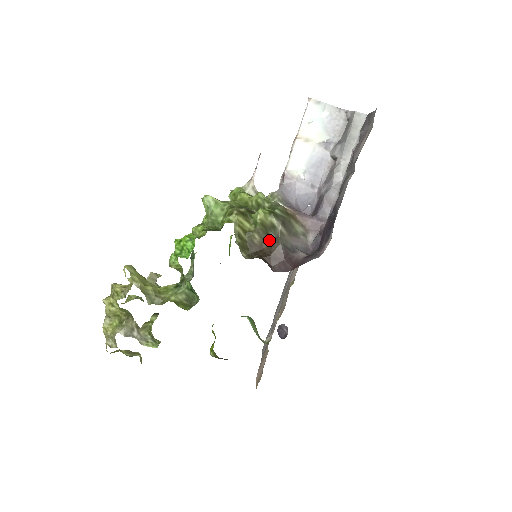
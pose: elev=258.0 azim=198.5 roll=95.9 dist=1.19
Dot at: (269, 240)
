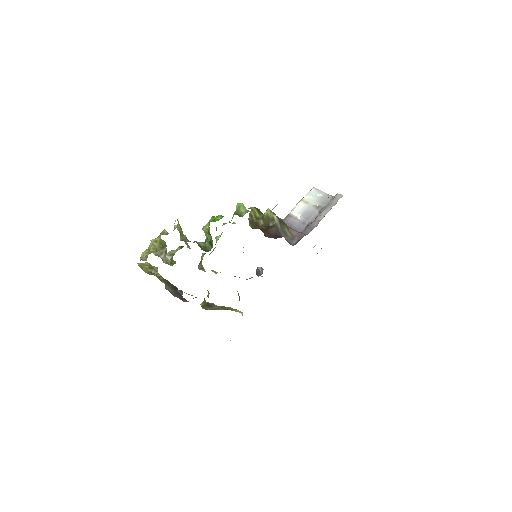
Dot at: (268, 226)
